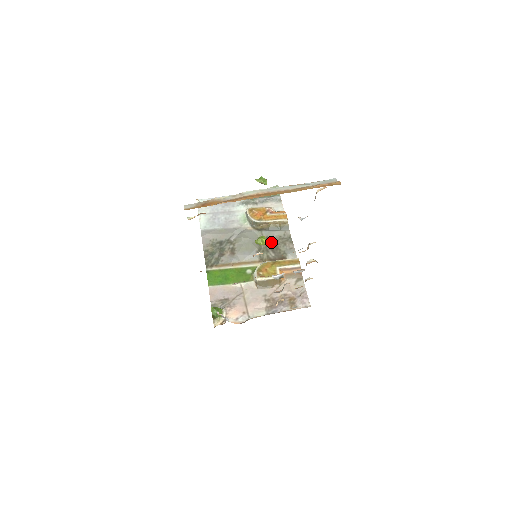
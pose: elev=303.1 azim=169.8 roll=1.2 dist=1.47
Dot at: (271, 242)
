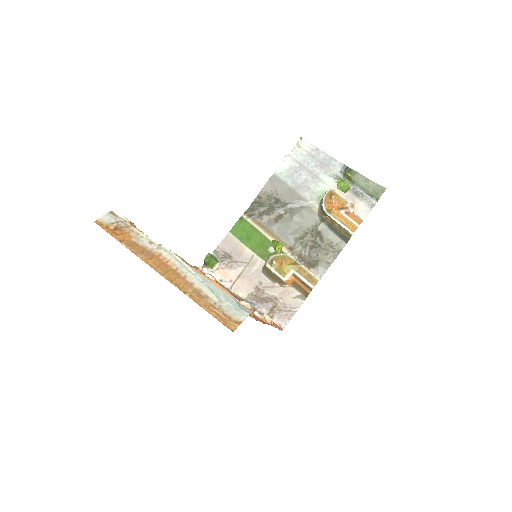
Dot at: (318, 240)
